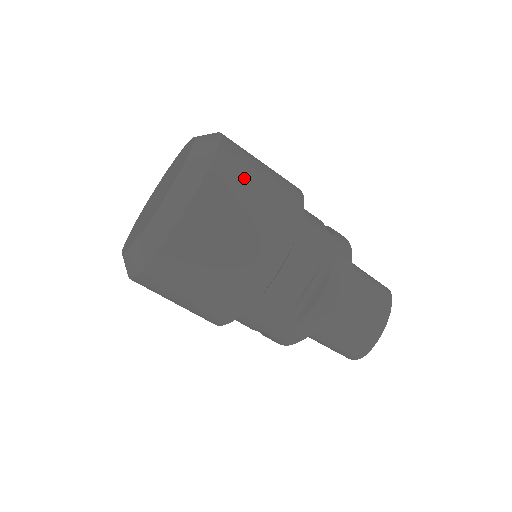
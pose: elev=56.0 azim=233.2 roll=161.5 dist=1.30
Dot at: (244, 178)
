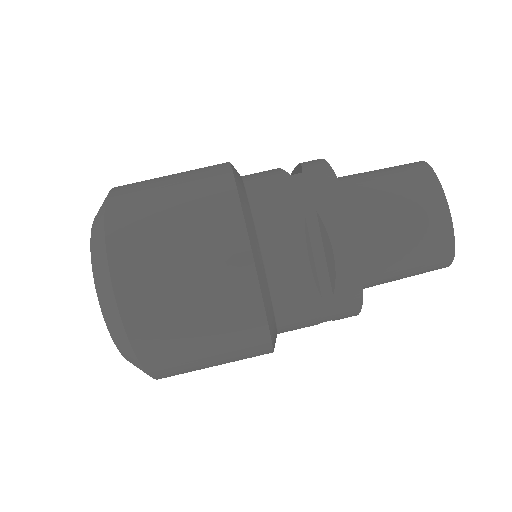
Dot at: (148, 218)
